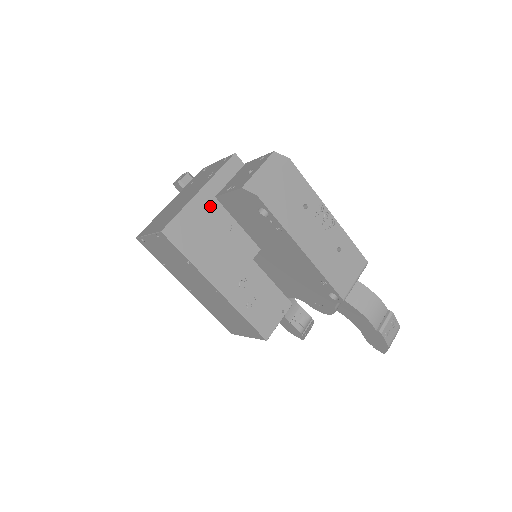
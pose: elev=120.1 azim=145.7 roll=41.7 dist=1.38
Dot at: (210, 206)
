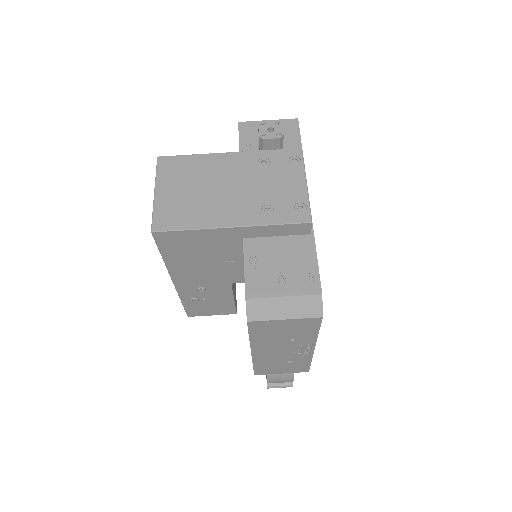
Dot at: (229, 241)
